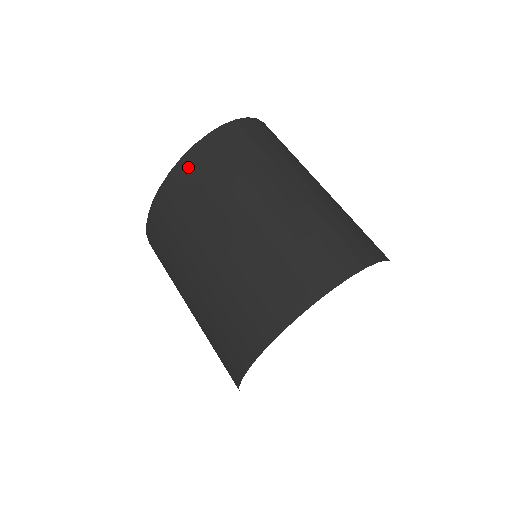
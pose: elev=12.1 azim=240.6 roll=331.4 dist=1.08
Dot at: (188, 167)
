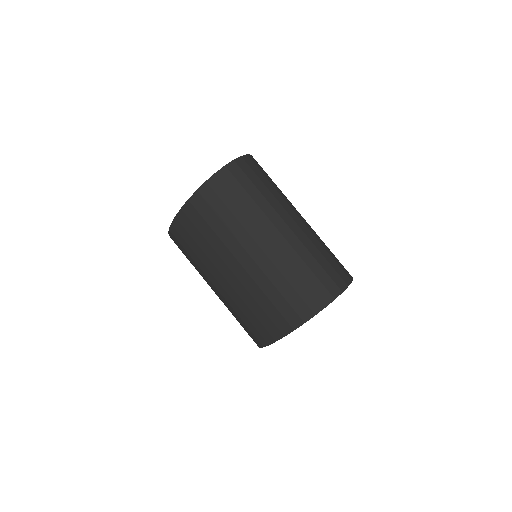
Dot at: (188, 218)
